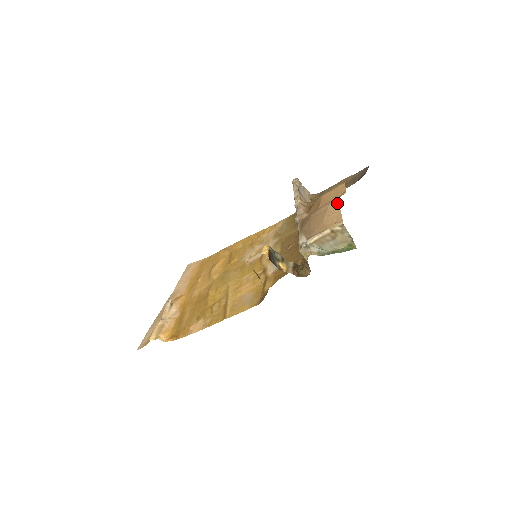
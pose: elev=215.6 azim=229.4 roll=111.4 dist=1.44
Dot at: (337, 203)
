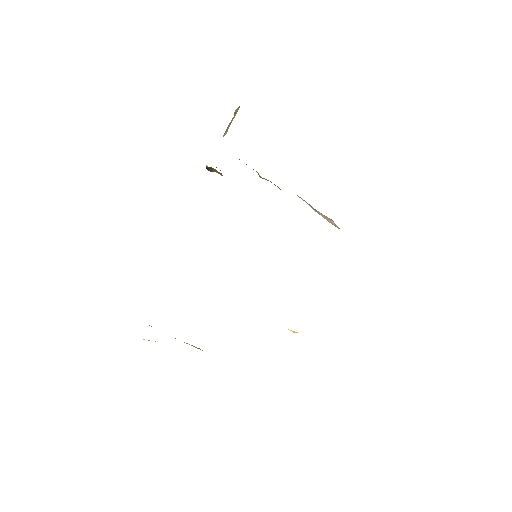
Dot at: occluded
